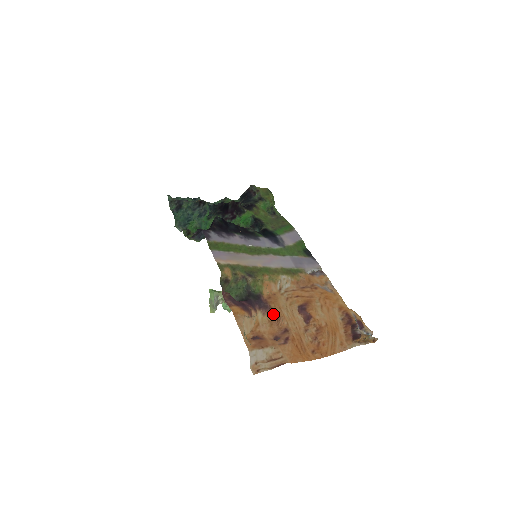
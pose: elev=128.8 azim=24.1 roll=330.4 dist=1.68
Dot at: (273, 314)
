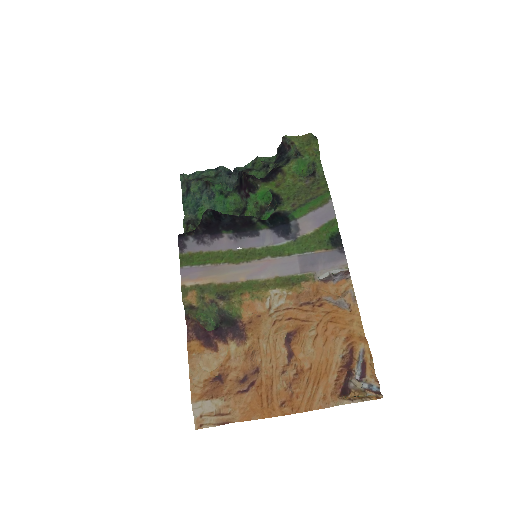
Dot at: (249, 345)
